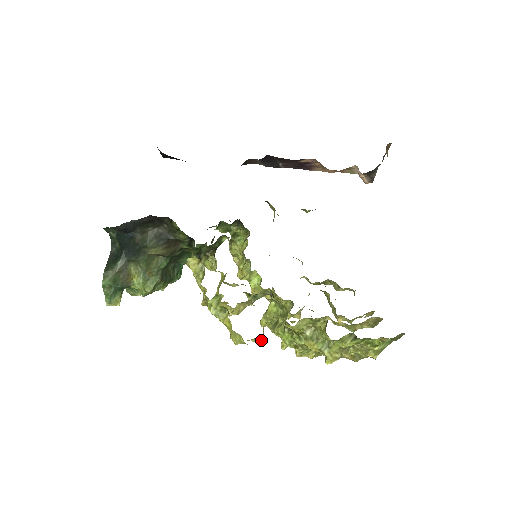
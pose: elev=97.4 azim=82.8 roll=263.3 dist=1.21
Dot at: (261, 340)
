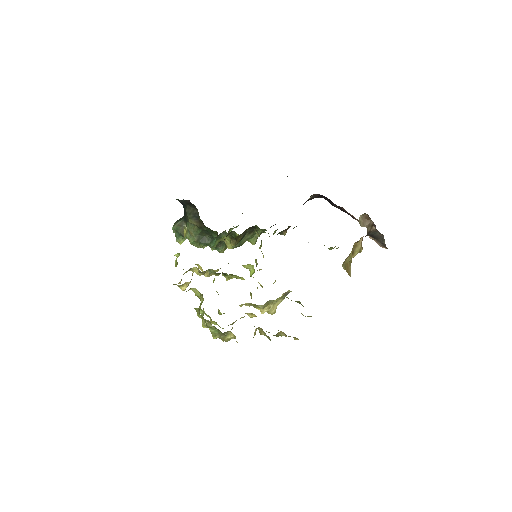
Dot at: (182, 289)
